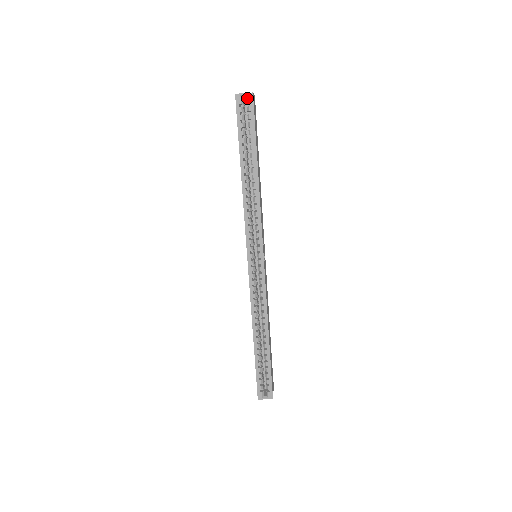
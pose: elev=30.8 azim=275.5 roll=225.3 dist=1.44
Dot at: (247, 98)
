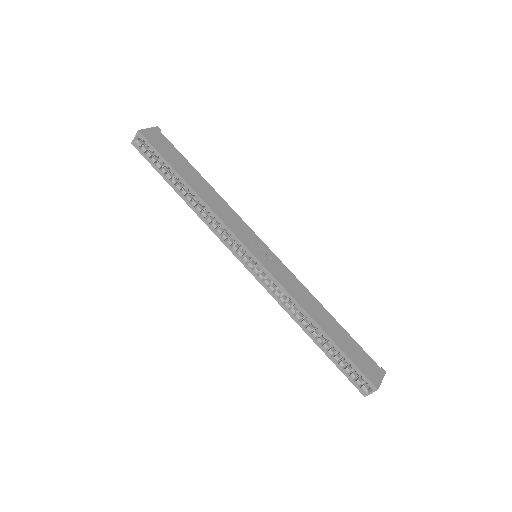
Dot at: (139, 138)
